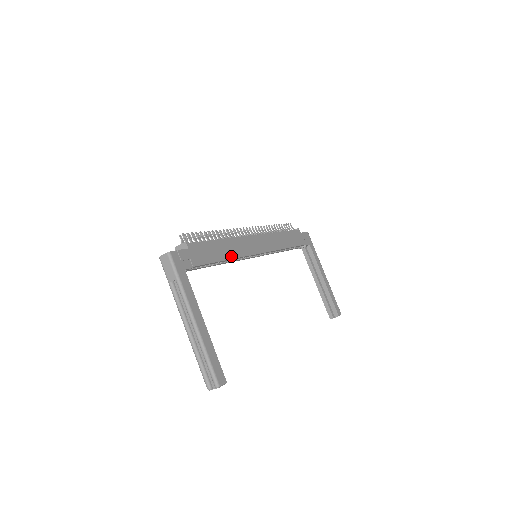
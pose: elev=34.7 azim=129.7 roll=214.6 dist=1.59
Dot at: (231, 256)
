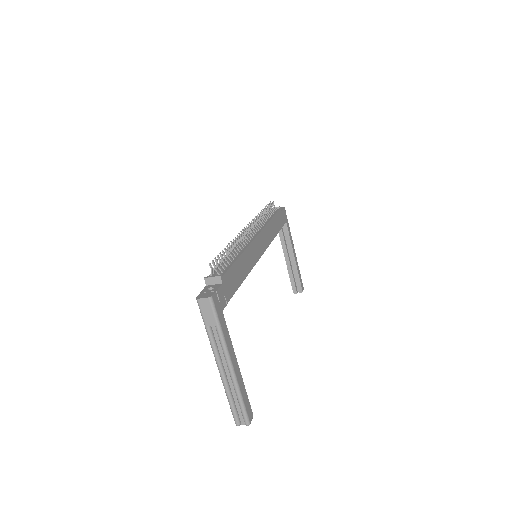
Dot at: (247, 272)
